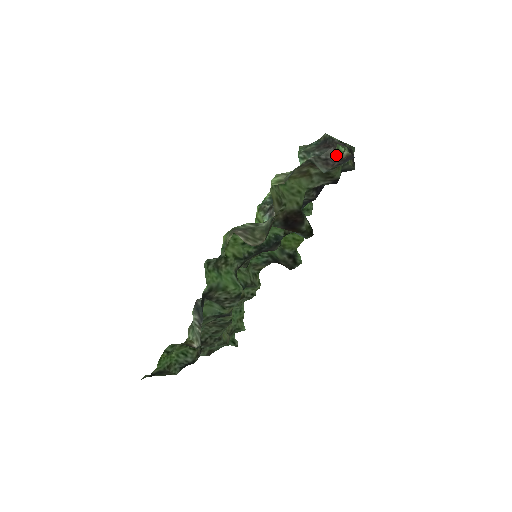
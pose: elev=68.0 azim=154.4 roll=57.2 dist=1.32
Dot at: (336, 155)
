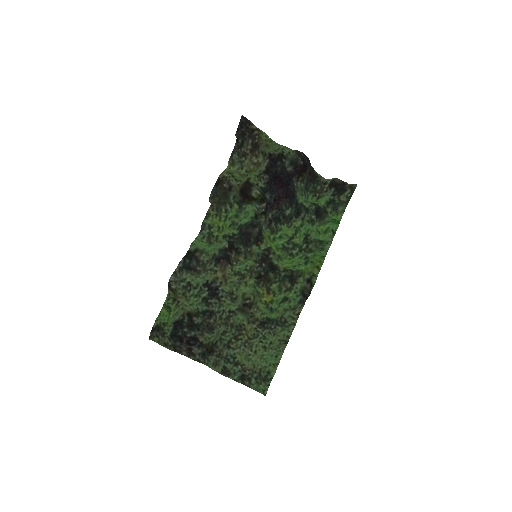
Dot at: (250, 131)
